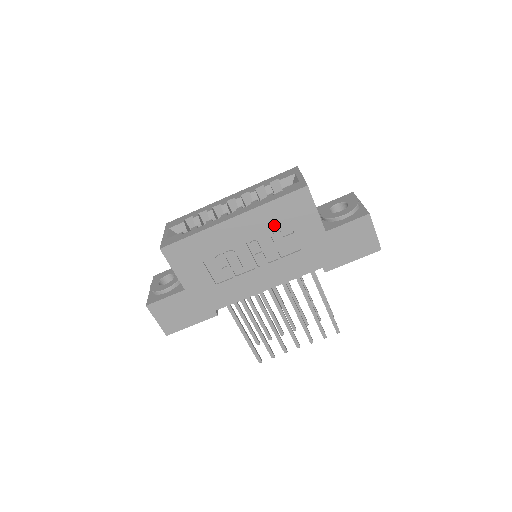
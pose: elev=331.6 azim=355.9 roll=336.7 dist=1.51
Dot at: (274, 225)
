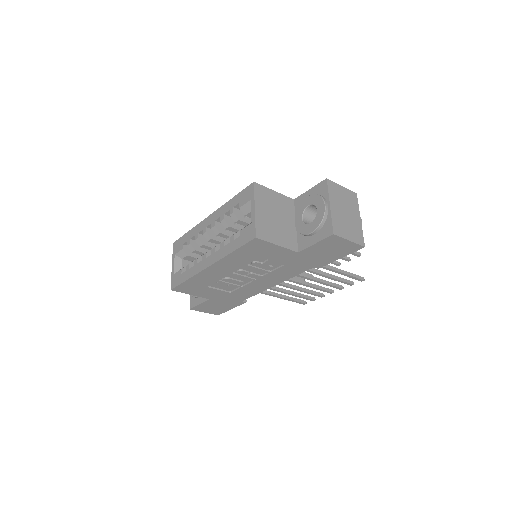
Dot at: (247, 261)
